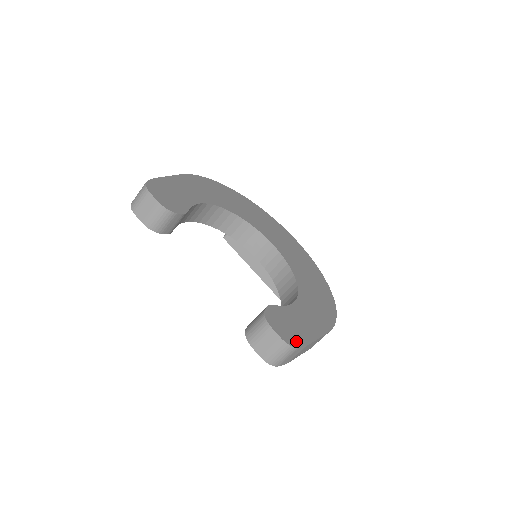
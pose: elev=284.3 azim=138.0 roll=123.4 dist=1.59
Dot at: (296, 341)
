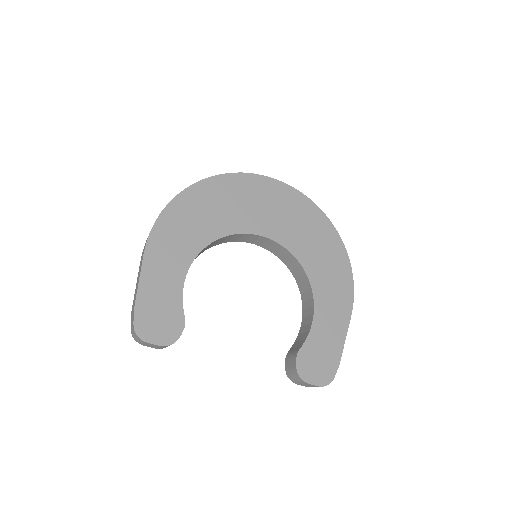
Dot at: (330, 372)
